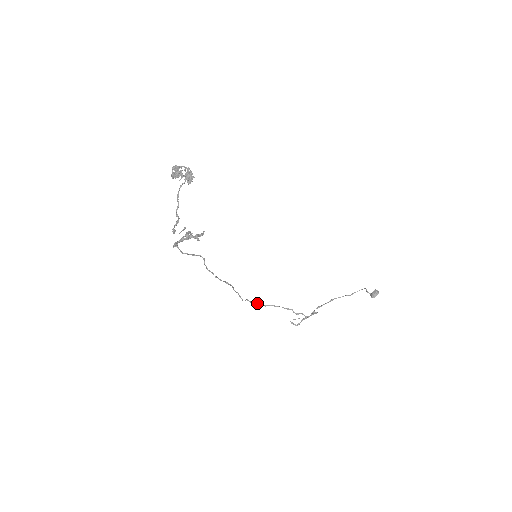
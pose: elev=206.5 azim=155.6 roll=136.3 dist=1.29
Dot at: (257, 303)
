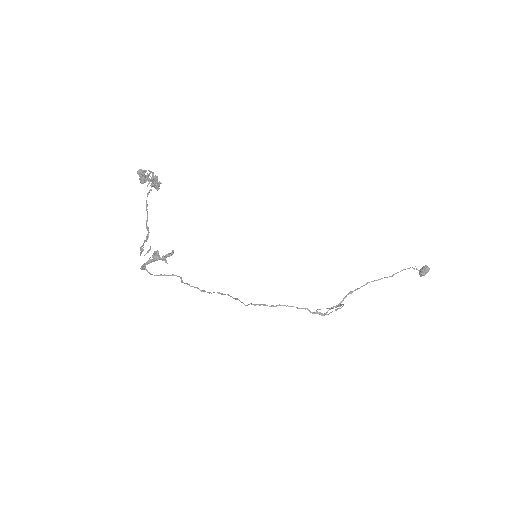
Dot at: (264, 304)
